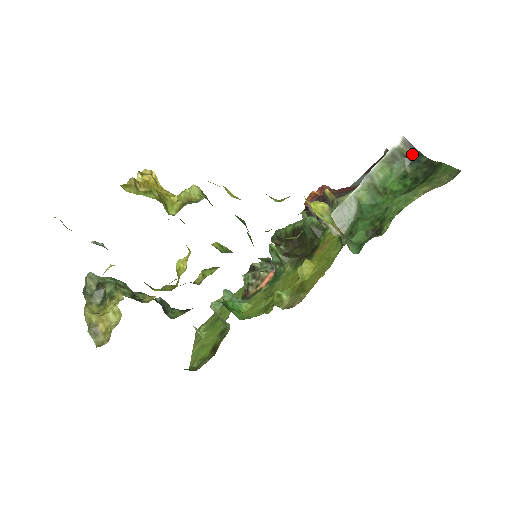
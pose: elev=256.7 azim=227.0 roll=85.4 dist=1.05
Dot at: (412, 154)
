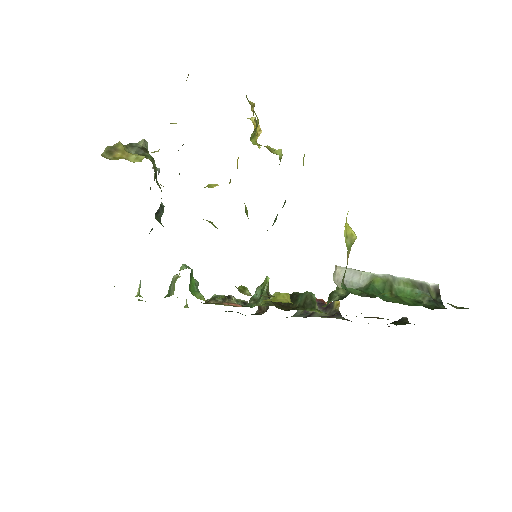
Dot at: (435, 299)
